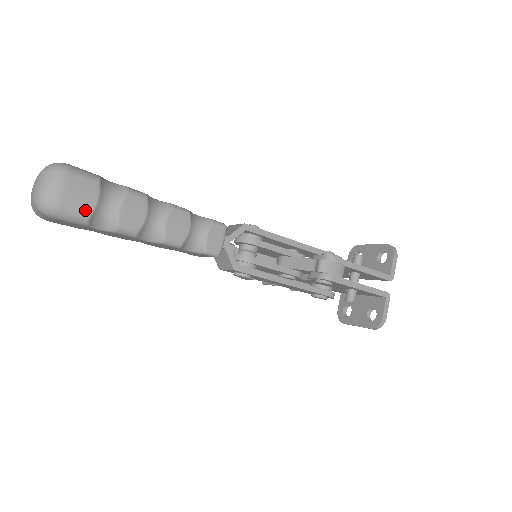
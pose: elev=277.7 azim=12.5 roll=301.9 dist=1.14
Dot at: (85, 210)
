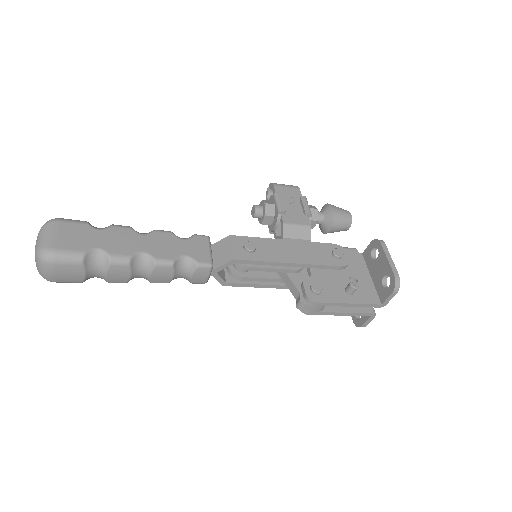
Dot at: (77, 280)
